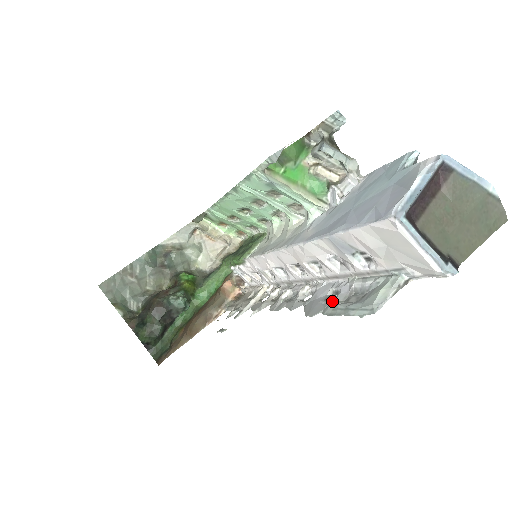
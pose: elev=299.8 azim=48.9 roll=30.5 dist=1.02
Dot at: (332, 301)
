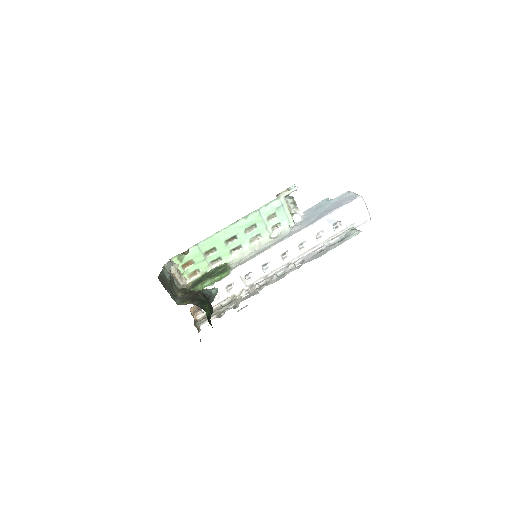
Dot at: (326, 249)
